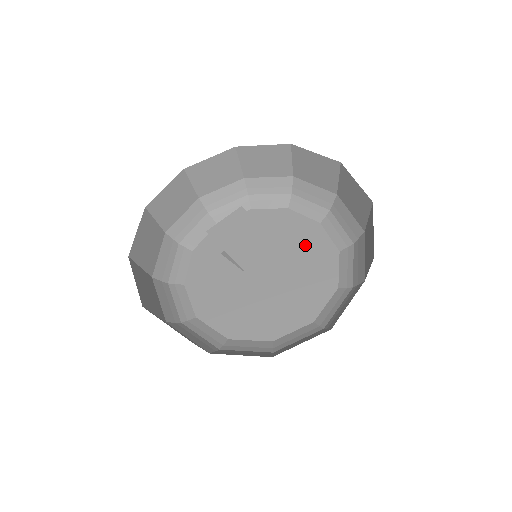
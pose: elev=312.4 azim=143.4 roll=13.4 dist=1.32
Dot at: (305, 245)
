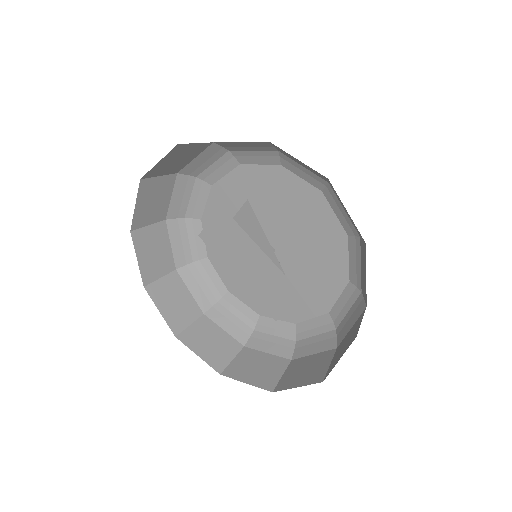
Dot at: (309, 223)
